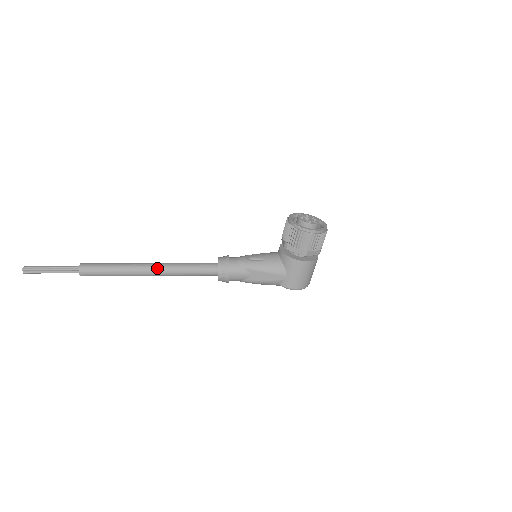
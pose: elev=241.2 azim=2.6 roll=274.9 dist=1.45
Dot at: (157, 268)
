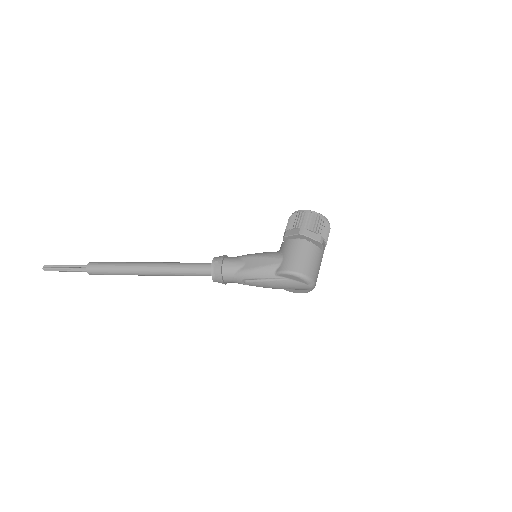
Dot at: (156, 263)
